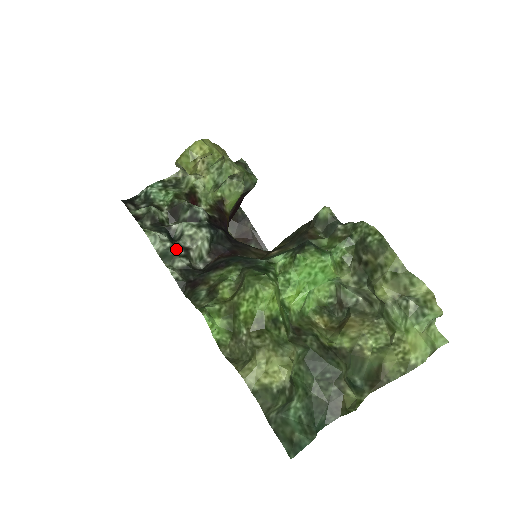
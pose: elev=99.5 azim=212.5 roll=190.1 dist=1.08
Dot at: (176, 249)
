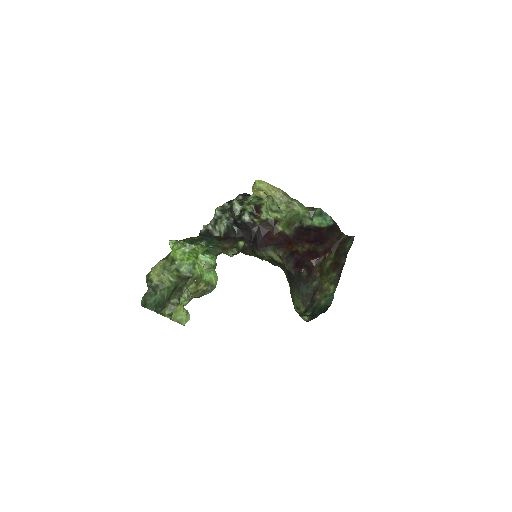
Dot at: (213, 221)
